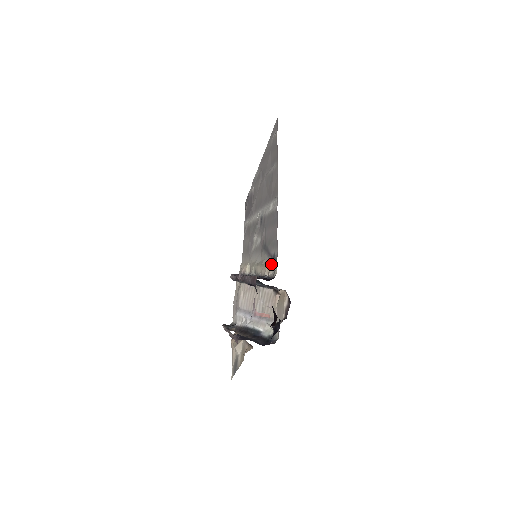
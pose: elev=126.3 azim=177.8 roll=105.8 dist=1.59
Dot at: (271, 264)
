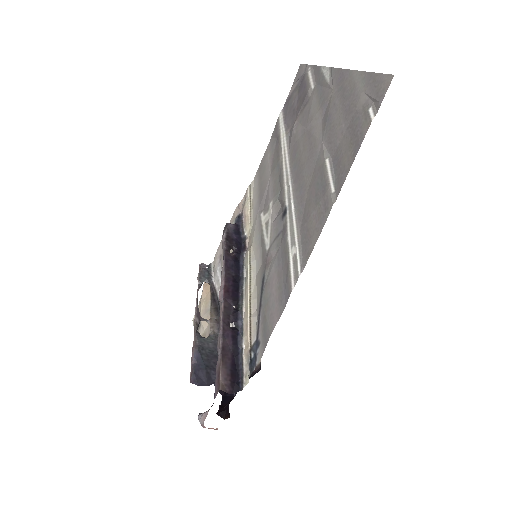
Dot at: (251, 349)
